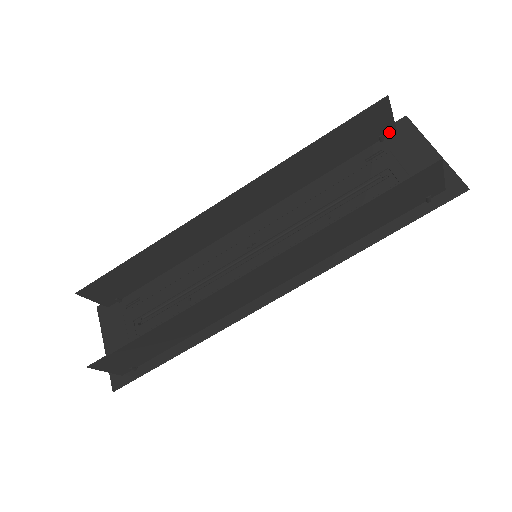
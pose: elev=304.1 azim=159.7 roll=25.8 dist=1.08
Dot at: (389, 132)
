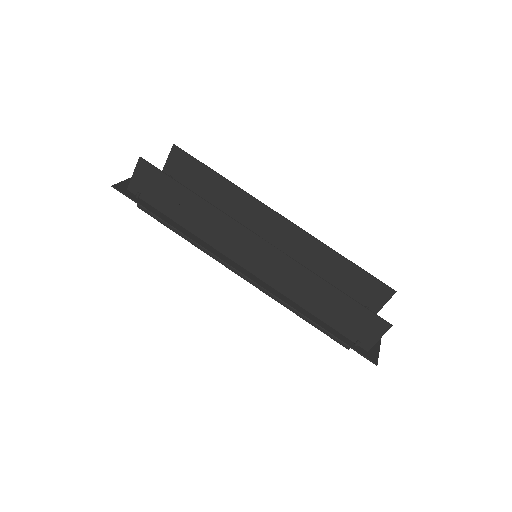
Dot at: occluded
